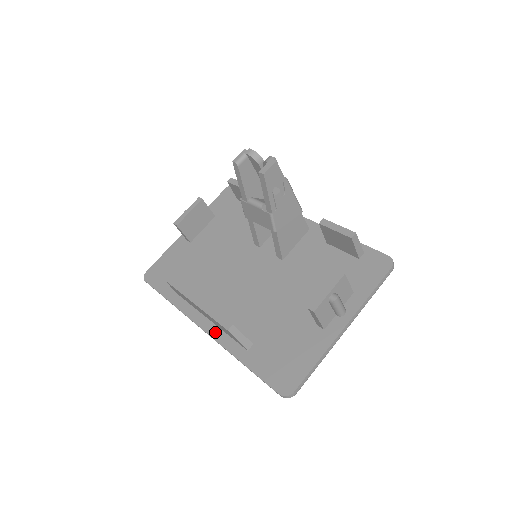
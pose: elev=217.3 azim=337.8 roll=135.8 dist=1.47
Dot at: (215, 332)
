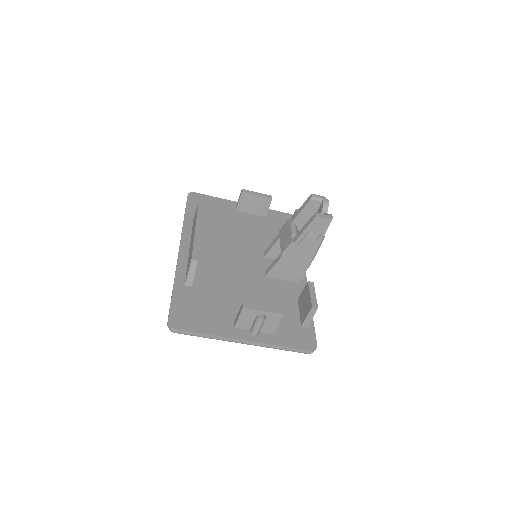
Dot at: (183, 258)
